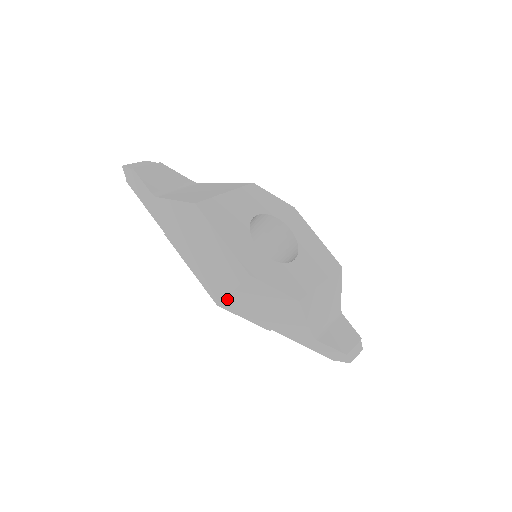
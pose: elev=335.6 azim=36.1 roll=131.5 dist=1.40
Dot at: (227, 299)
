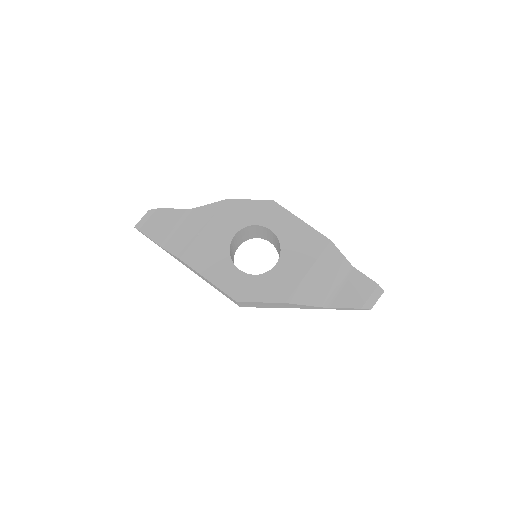
Dot at: occluded
